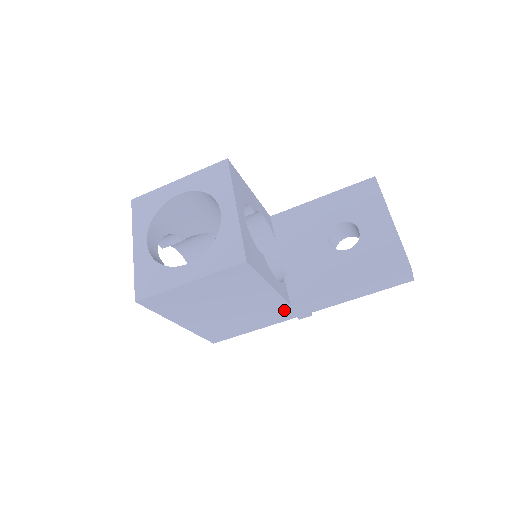
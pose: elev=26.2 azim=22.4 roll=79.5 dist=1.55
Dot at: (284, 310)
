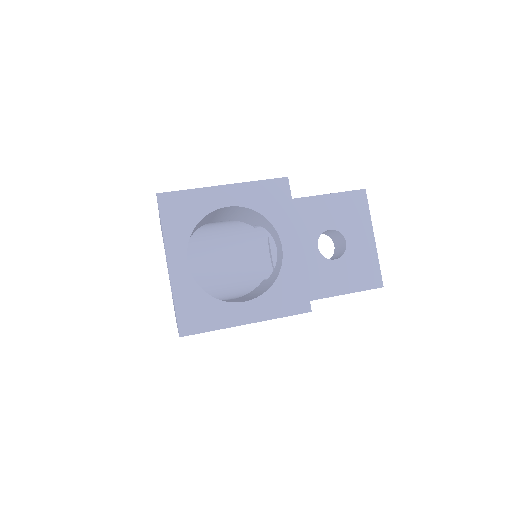
Dot at: occluded
